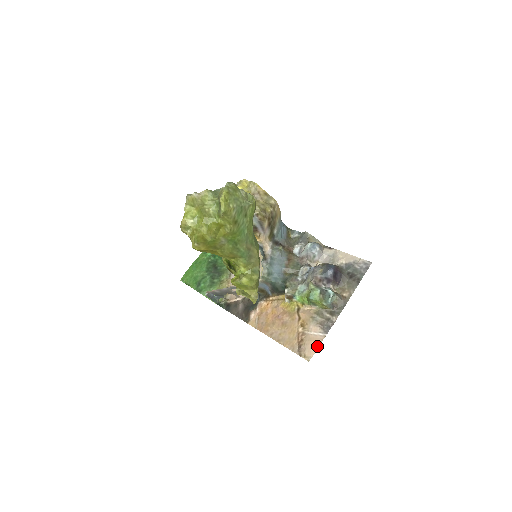
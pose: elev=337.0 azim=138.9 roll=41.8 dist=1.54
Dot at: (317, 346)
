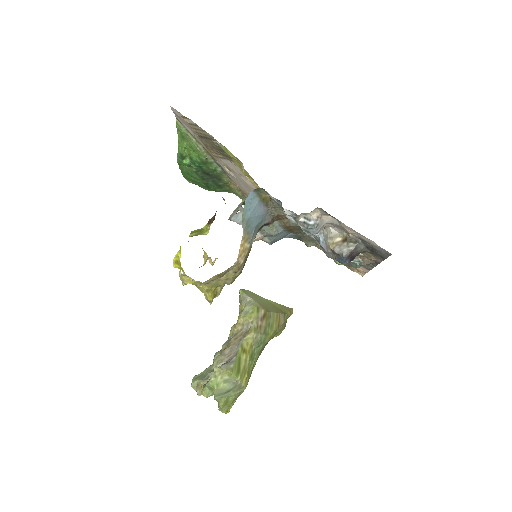
Dot at: (365, 273)
